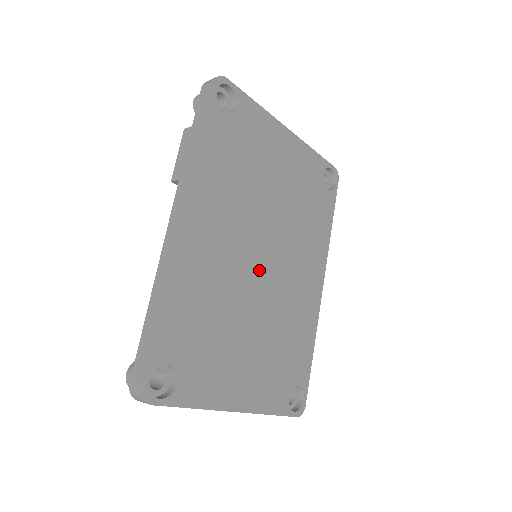
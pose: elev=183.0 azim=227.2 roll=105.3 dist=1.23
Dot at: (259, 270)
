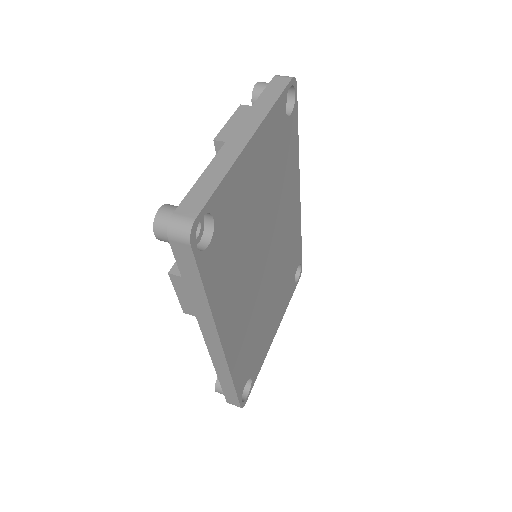
Dot at: (266, 270)
